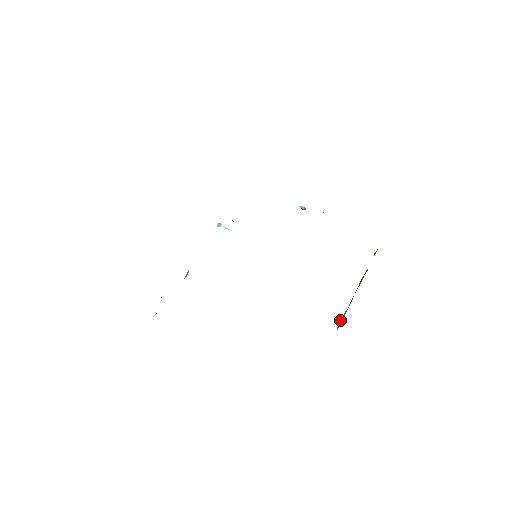
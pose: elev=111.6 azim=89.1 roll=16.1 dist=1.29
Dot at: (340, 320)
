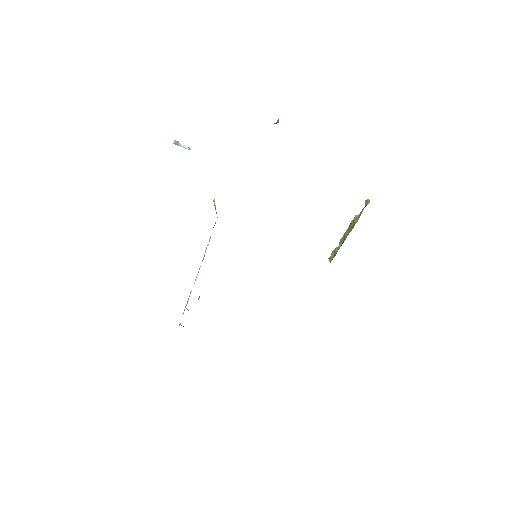
Dot at: (331, 253)
